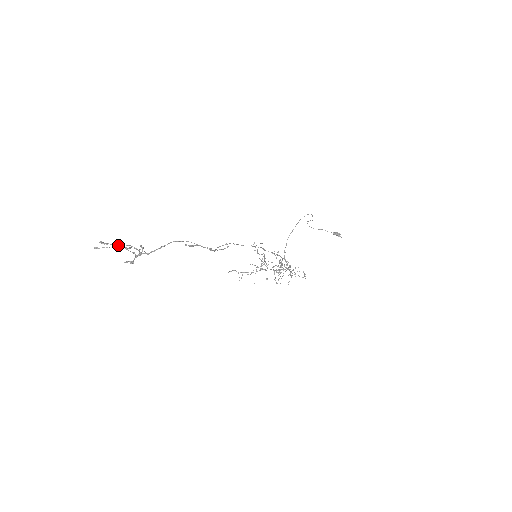
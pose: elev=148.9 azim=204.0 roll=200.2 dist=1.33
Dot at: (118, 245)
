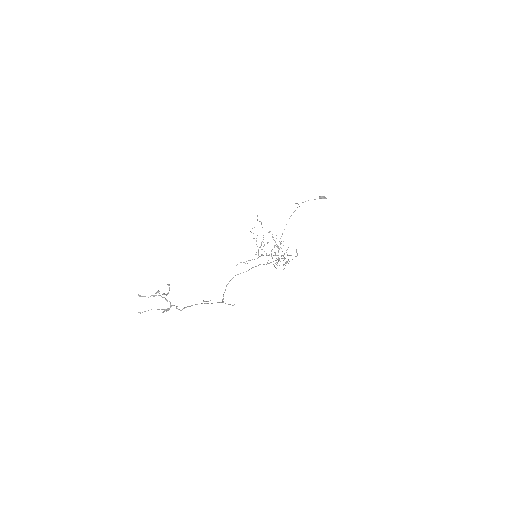
Dot at: occluded
